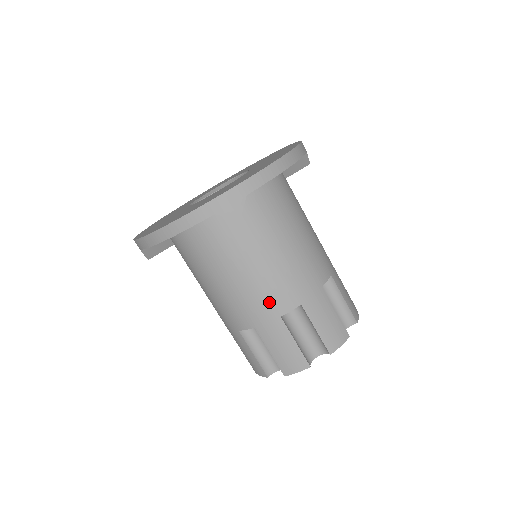
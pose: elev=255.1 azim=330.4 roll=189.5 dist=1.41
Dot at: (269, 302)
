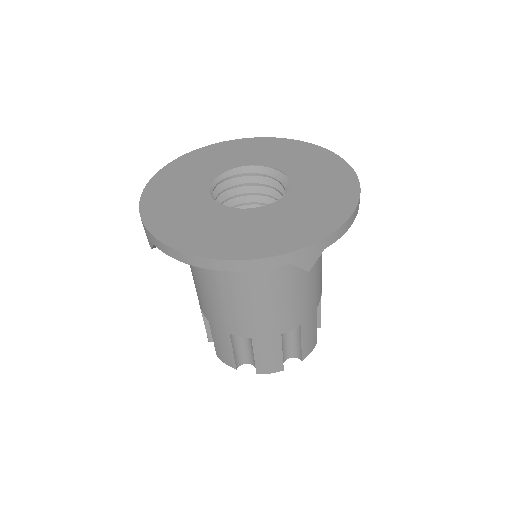
Dot at: (278, 322)
